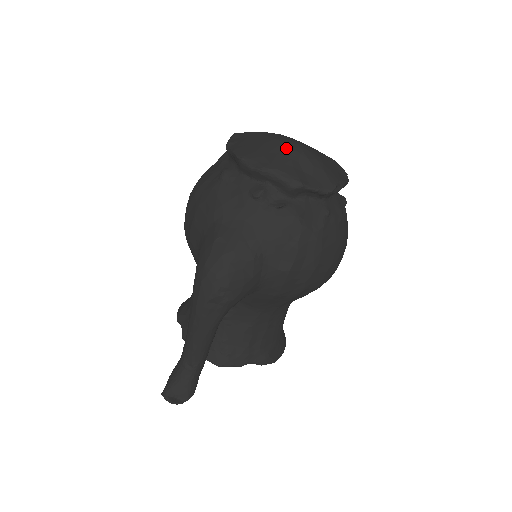
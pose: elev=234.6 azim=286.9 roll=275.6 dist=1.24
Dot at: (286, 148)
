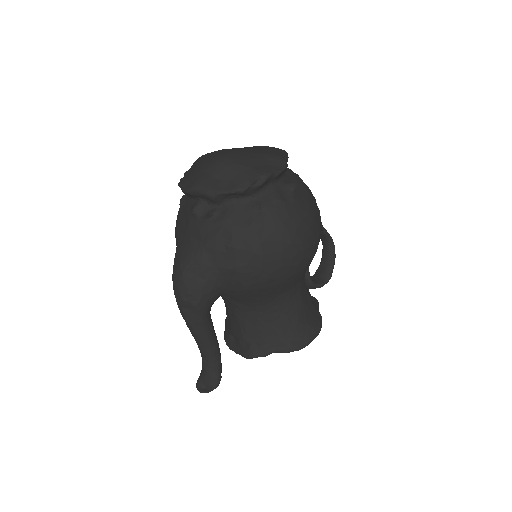
Dot at: (210, 164)
